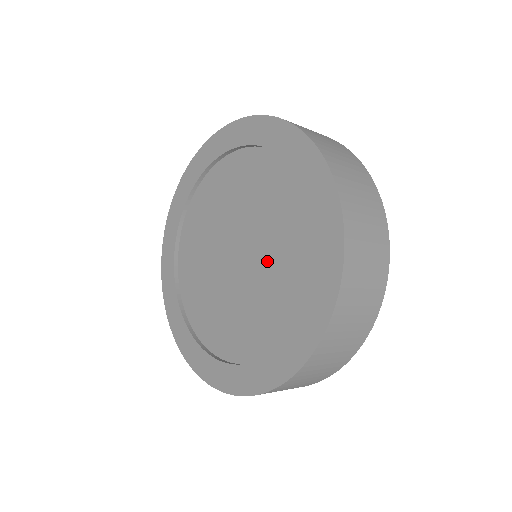
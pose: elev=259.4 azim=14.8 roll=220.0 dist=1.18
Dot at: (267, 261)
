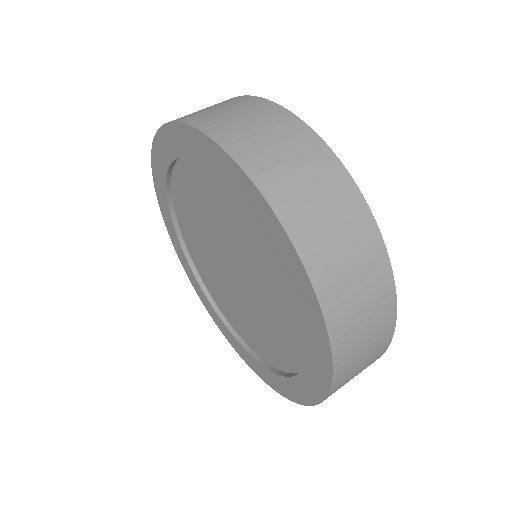
Dot at: (258, 281)
